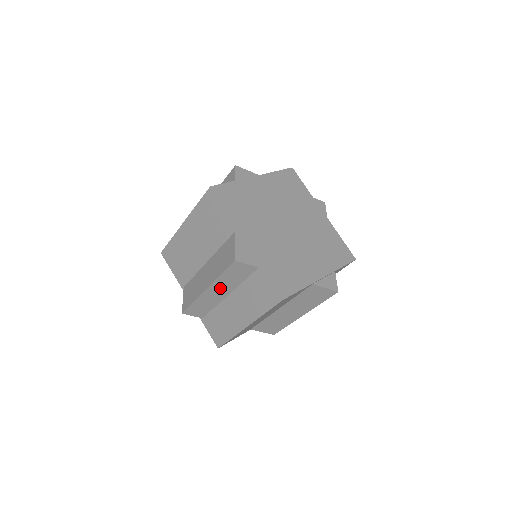
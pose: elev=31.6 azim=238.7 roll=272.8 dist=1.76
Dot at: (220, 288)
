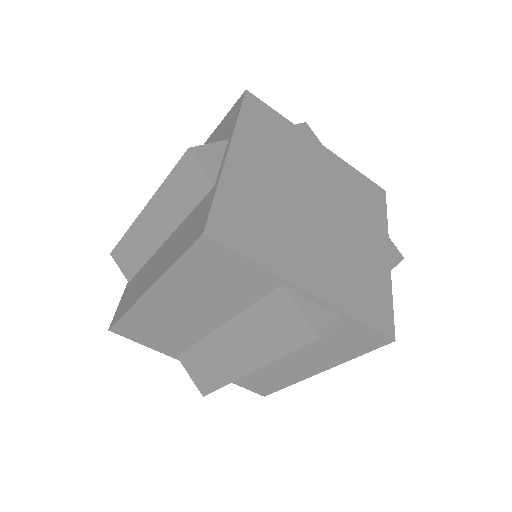
Dot at: occluded
